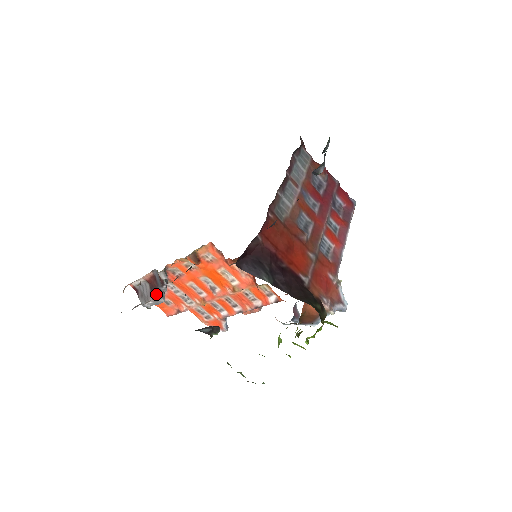
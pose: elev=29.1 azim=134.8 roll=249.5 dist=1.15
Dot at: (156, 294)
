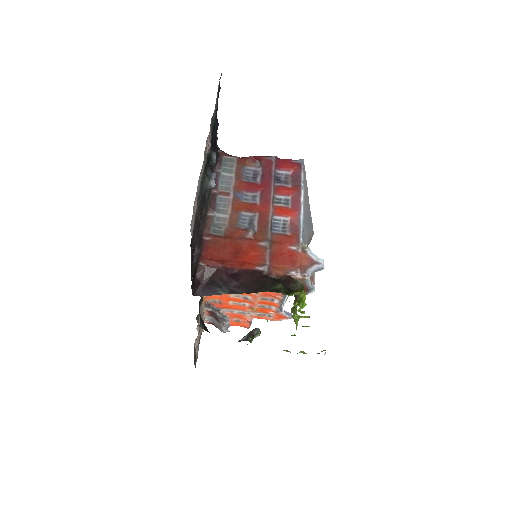
Dot at: (220, 321)
